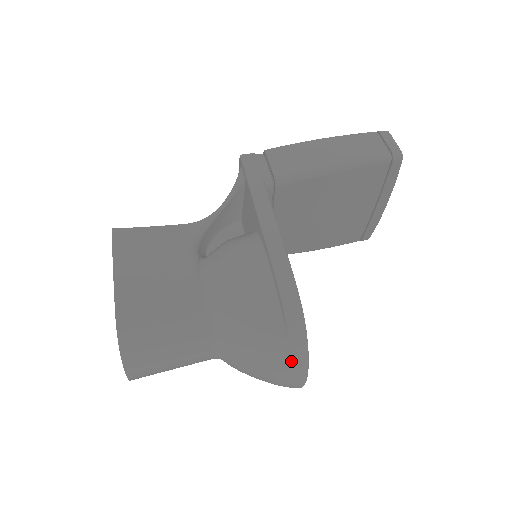
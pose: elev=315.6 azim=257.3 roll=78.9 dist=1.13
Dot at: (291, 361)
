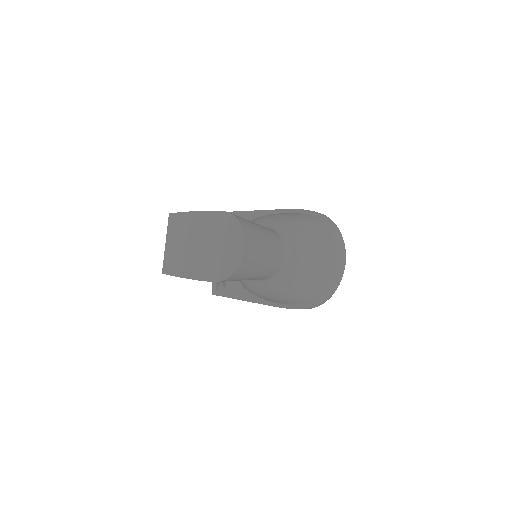
Dot at: (335, 236)
